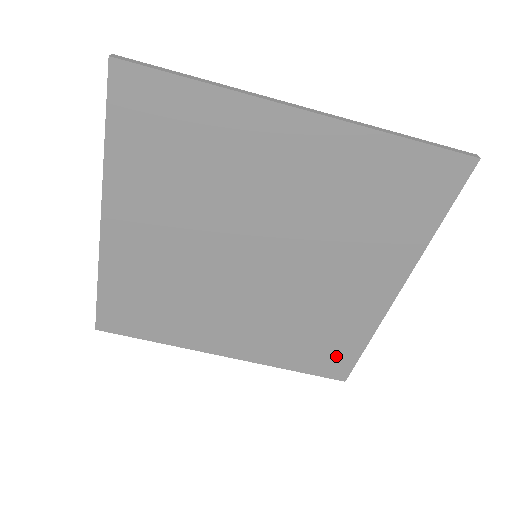
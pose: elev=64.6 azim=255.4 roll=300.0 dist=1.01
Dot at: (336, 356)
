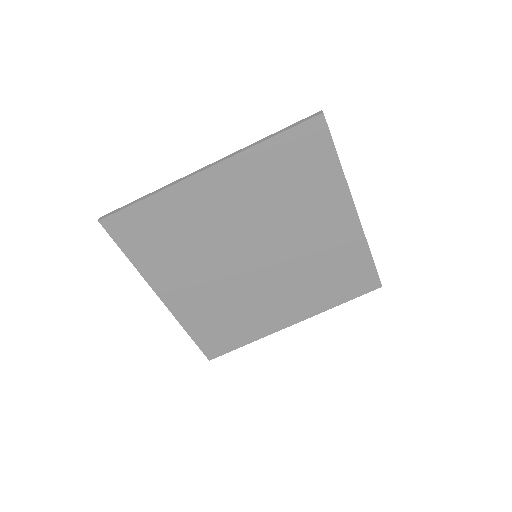
Dot at: (360, 276)
